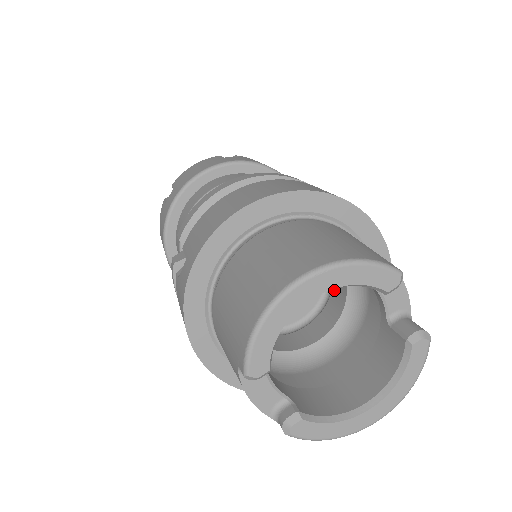
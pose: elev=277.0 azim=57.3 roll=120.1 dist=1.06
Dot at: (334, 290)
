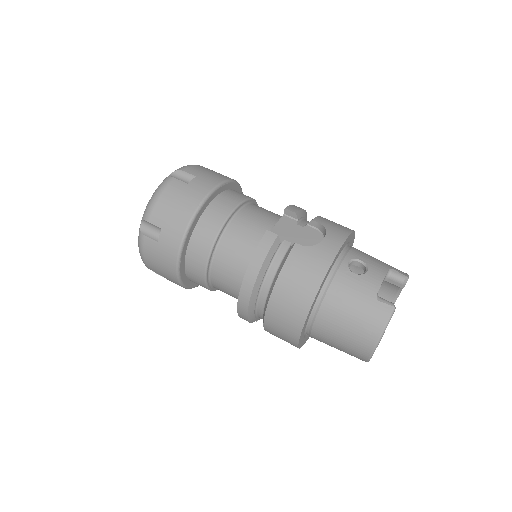
Dot at: occluded
